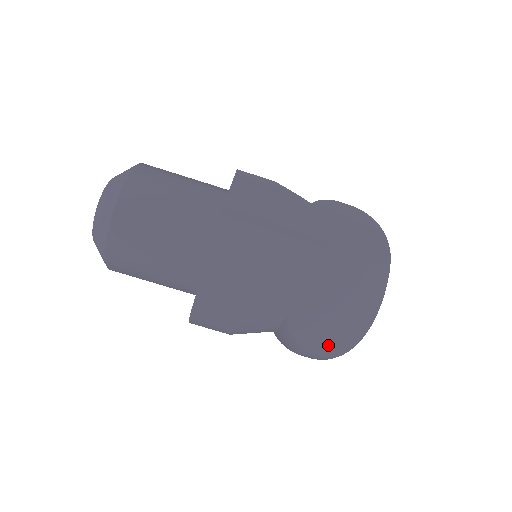
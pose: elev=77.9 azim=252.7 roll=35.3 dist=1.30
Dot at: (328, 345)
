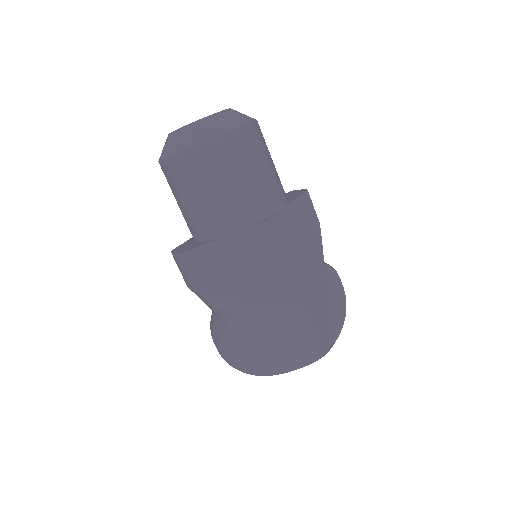
Dot at: (237, 359)
